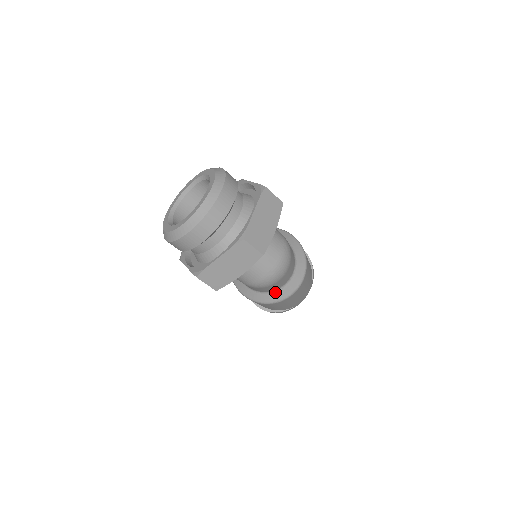
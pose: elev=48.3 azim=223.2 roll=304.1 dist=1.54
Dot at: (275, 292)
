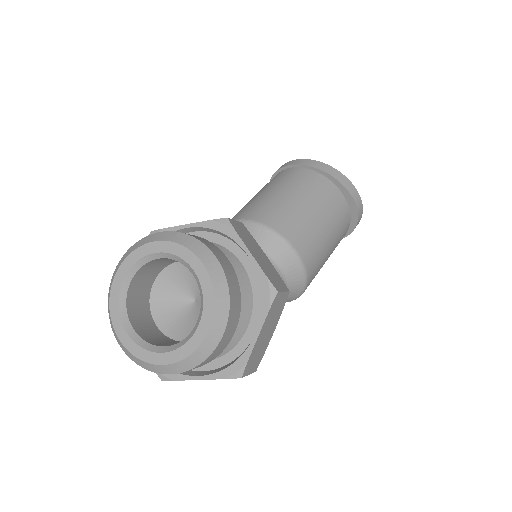
Dot at: occluded
